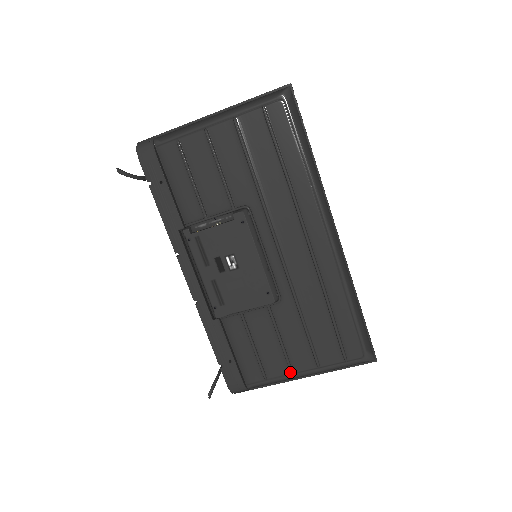
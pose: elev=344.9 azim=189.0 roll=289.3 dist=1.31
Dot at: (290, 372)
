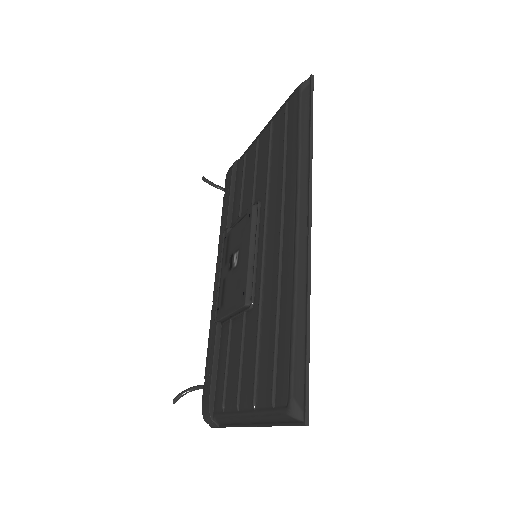
Dot at: (237, 407)
